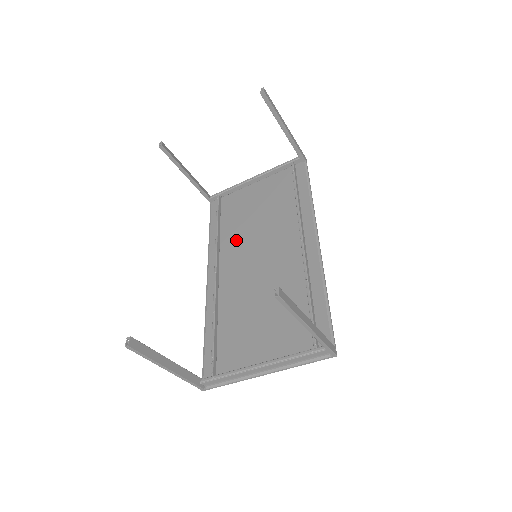
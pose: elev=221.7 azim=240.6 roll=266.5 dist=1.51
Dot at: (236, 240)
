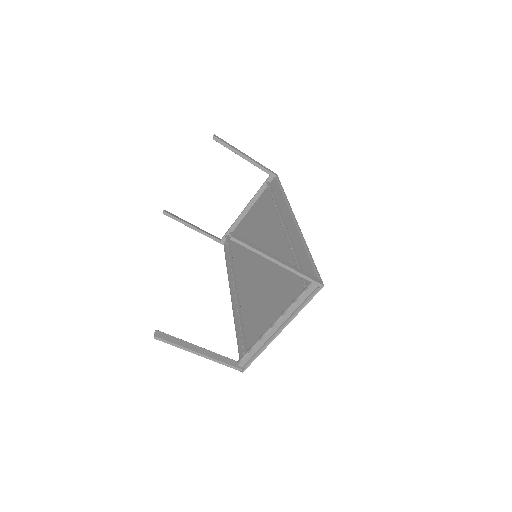
Dot at: (243, 256)
